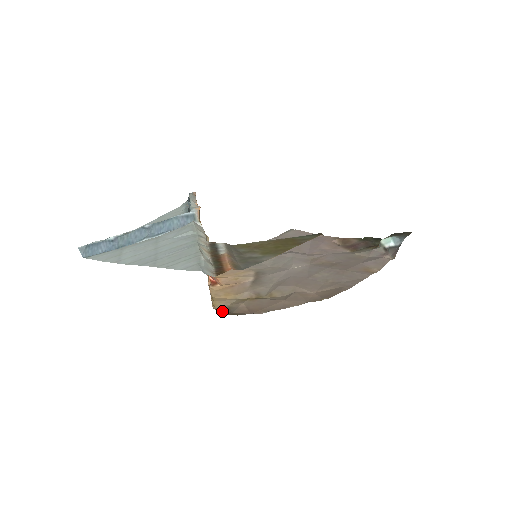
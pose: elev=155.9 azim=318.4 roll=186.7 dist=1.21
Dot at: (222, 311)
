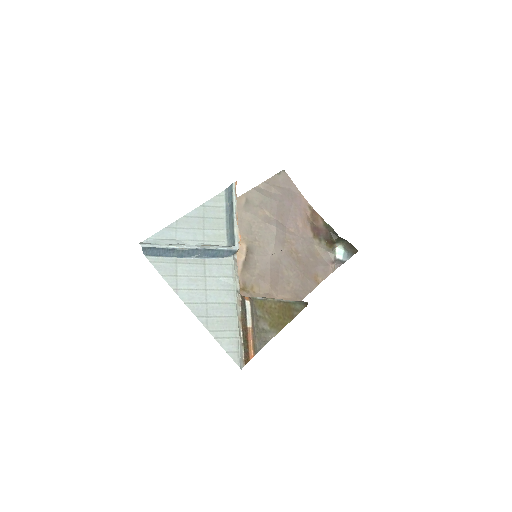
Dot at: occluded
